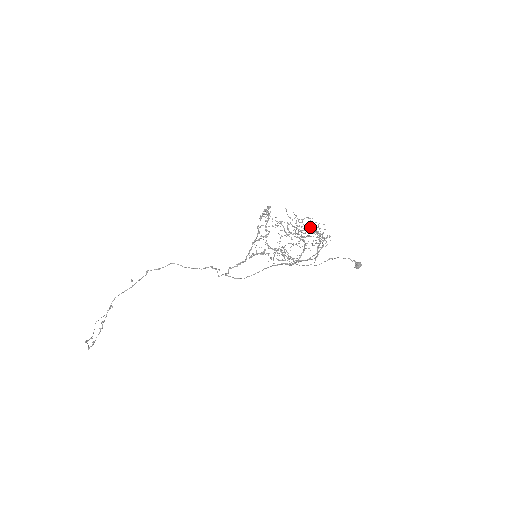
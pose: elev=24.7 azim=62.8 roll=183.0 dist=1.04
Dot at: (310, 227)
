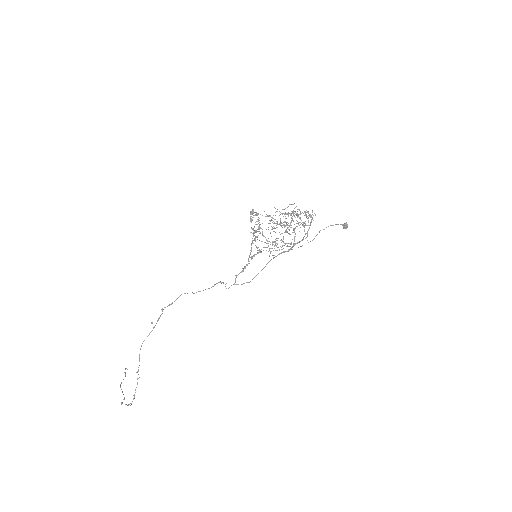
Dot at: occluded
